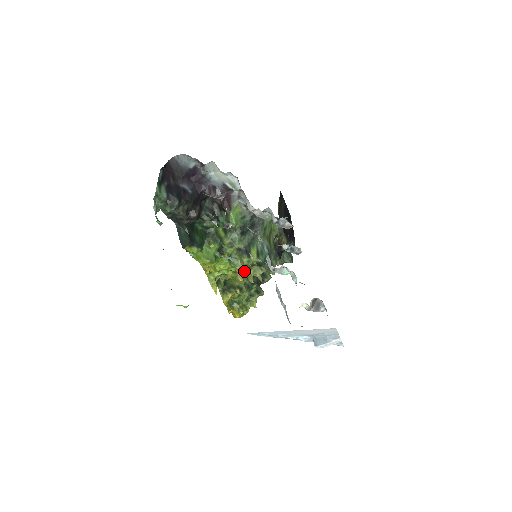
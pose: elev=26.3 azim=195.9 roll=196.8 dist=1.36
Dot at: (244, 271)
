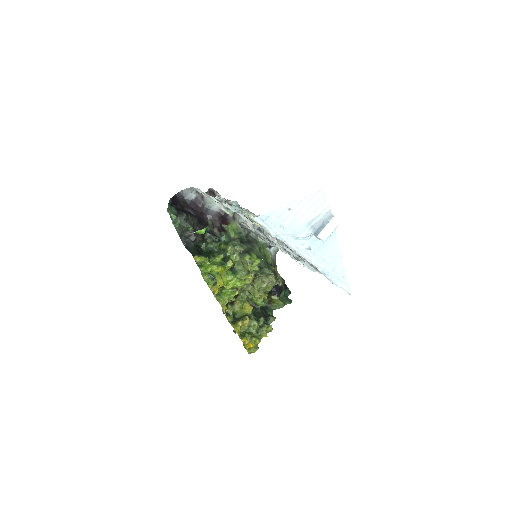
Dot at: (248, 274)
